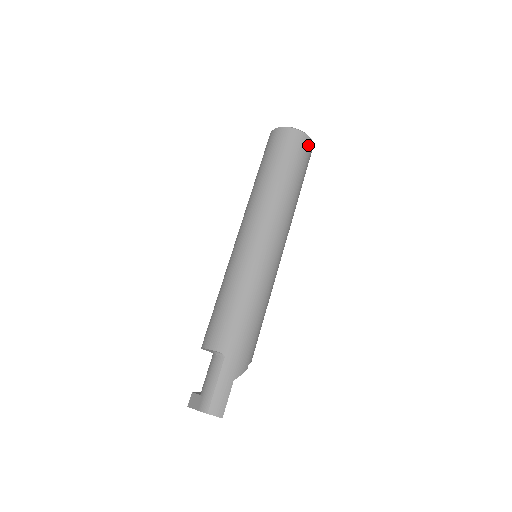
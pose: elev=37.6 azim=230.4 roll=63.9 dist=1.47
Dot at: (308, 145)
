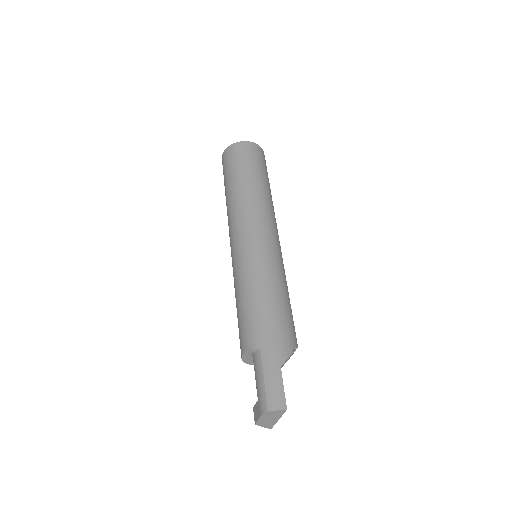
Dot at: (254, 148)
